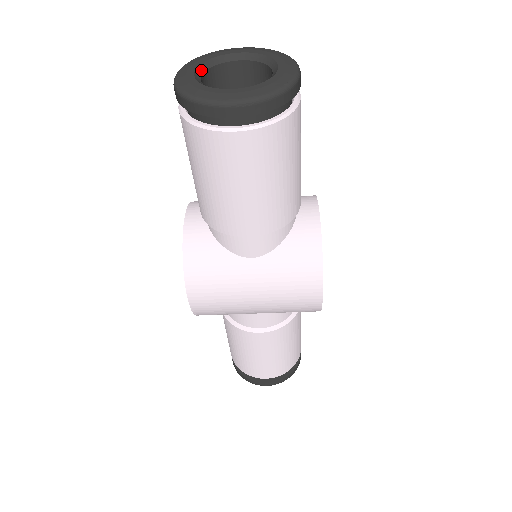
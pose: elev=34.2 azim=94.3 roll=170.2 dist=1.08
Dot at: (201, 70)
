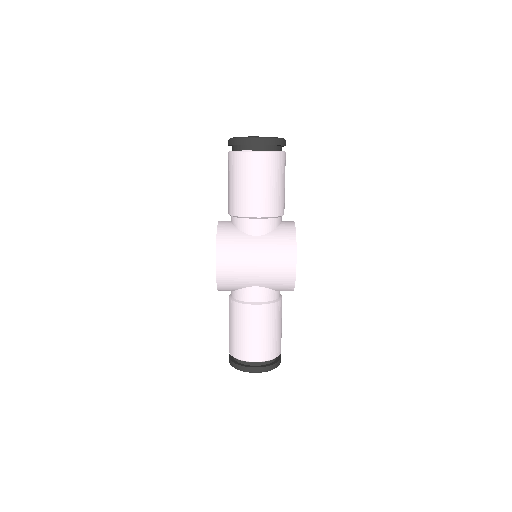
Dot at: occluded
